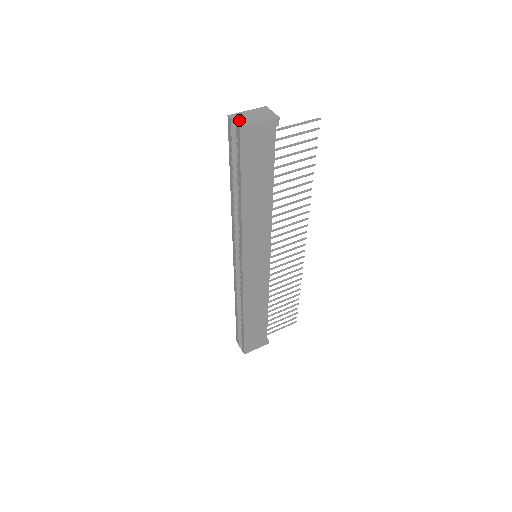
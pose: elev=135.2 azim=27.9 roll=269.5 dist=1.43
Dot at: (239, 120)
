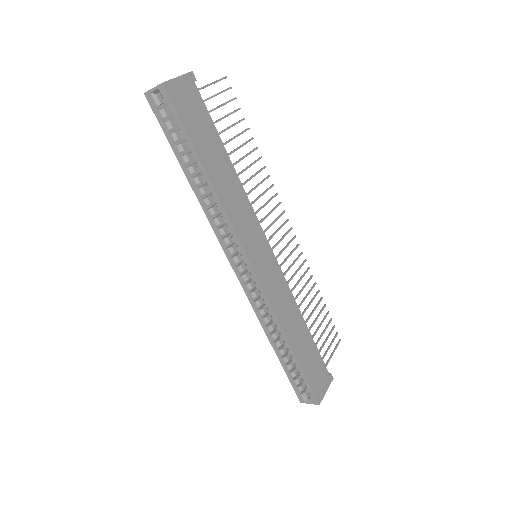
Dot at: (157, 86)
